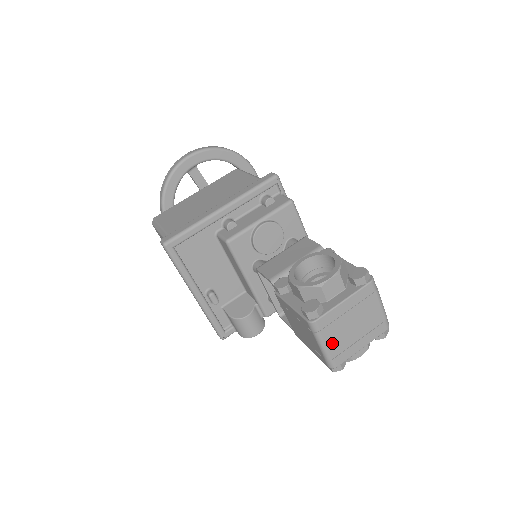
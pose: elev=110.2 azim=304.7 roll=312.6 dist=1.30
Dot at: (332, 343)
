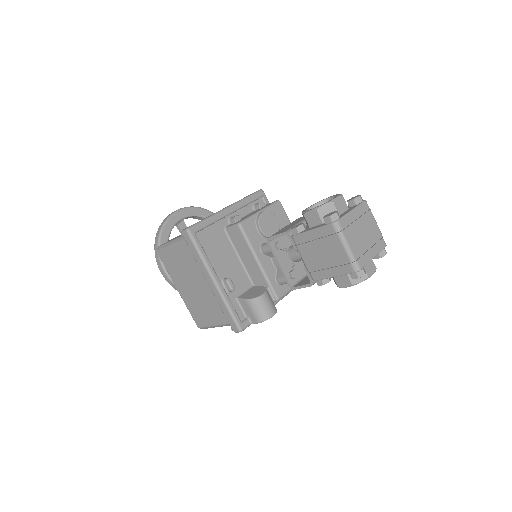
Dot at: (353, 245)
